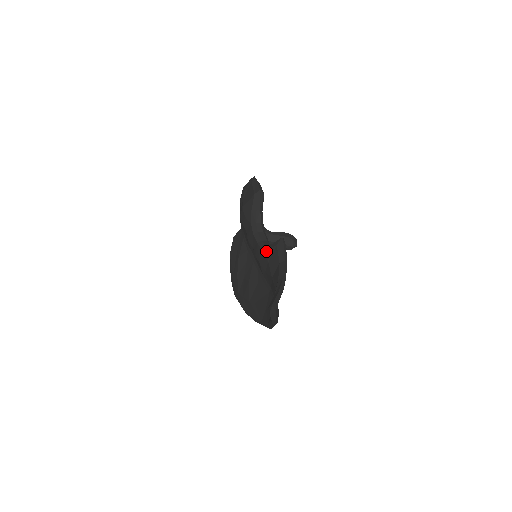
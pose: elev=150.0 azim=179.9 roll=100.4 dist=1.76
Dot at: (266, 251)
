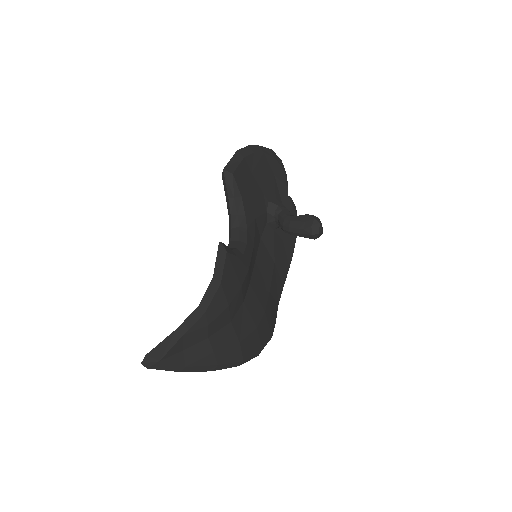
Dot at: occluded
